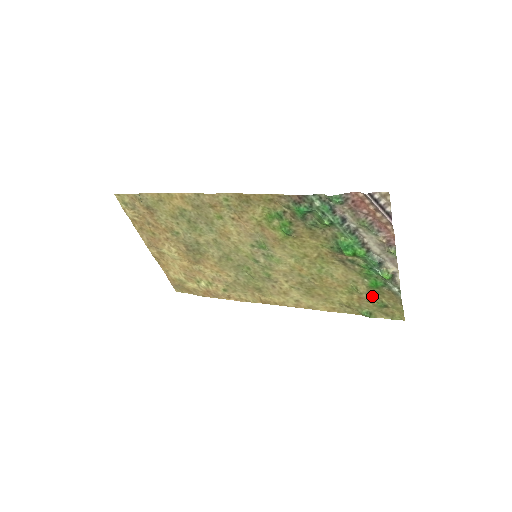
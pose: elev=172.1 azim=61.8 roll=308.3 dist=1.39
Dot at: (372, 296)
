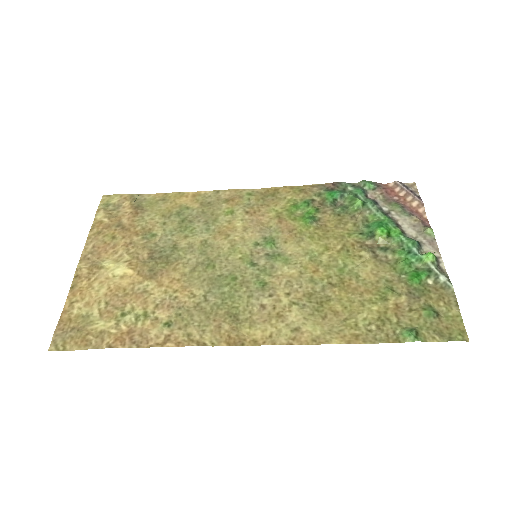
Dot at: (414, 298)
